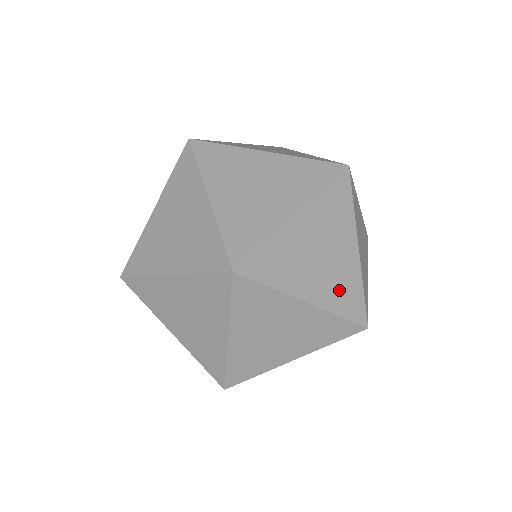
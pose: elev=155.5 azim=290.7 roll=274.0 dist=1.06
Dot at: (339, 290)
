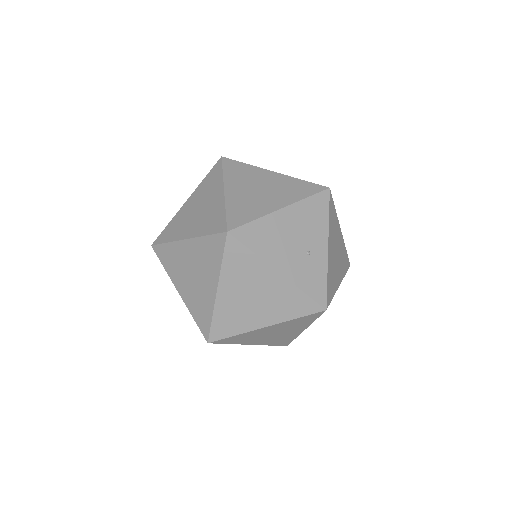
Dot at: occluded
